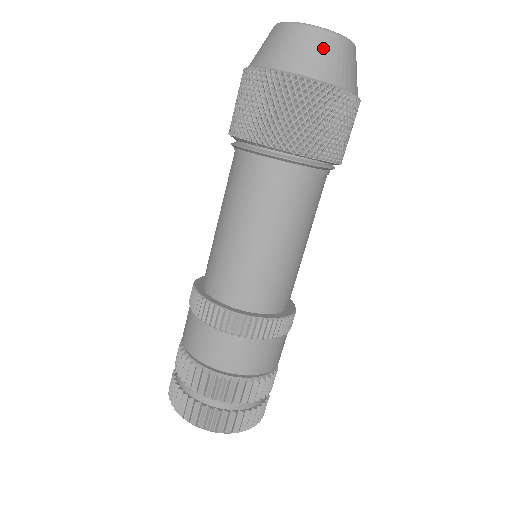
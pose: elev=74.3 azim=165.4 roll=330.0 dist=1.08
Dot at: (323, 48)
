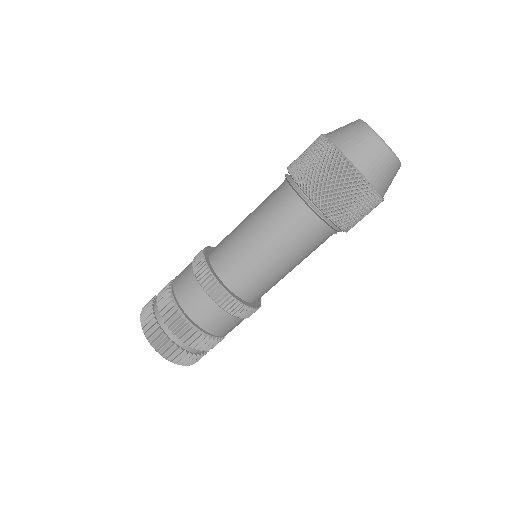
Dot at: (363, 141)
